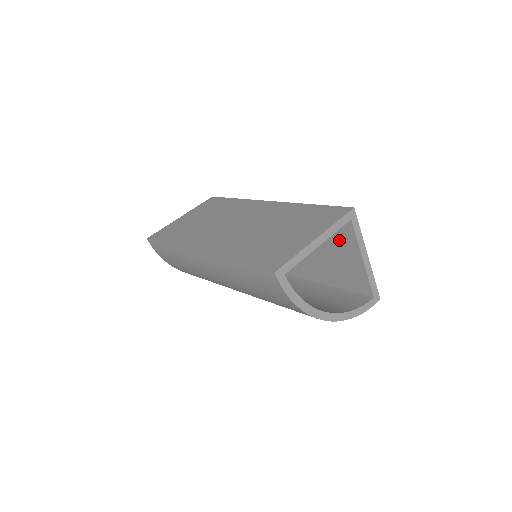
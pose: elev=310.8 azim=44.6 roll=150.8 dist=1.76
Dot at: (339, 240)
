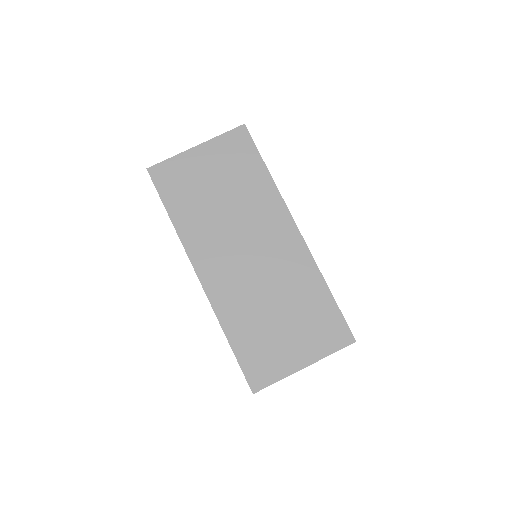
Dot at: occluded
